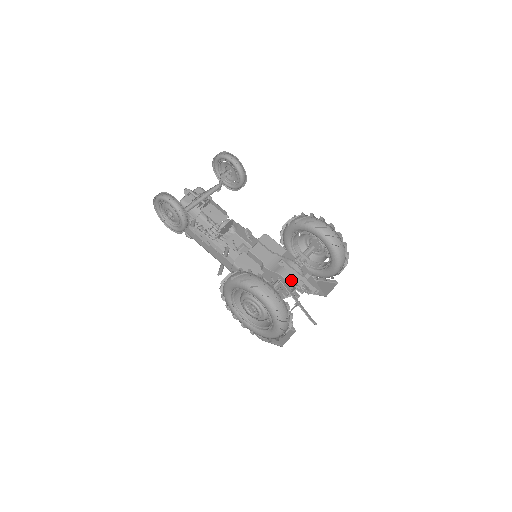
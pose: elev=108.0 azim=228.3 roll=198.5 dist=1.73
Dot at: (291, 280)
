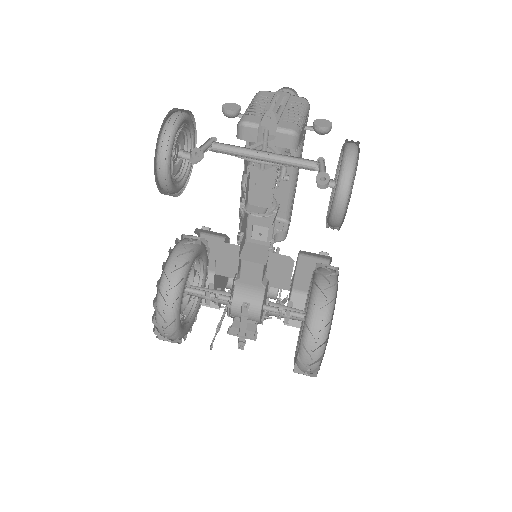
Dot at: (238, 317)
